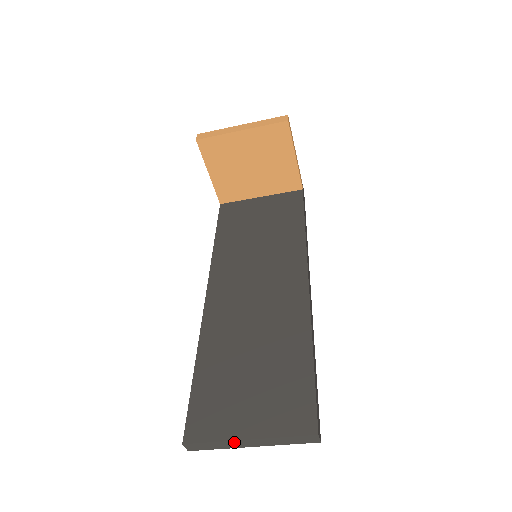
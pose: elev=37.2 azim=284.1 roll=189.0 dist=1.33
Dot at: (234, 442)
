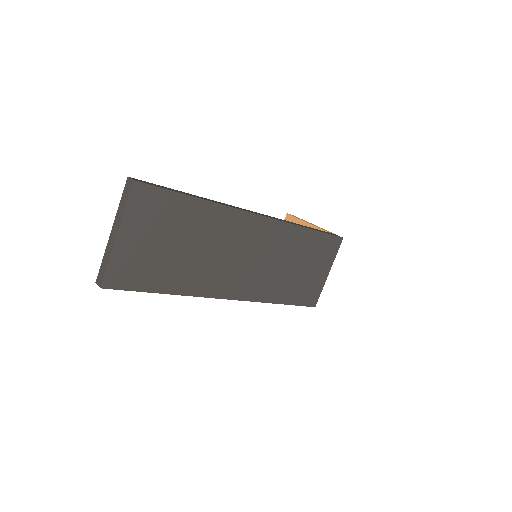
Dot at: (109, 244)
